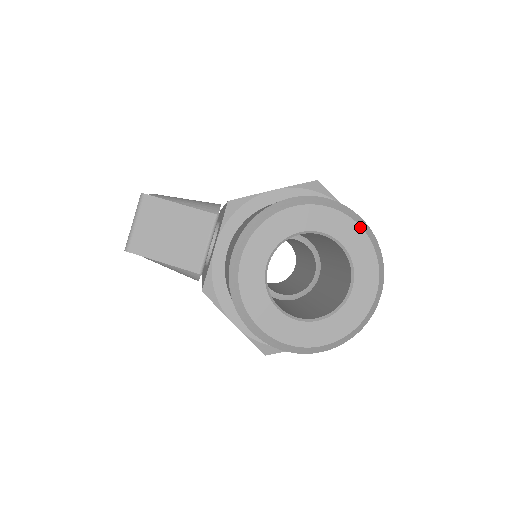
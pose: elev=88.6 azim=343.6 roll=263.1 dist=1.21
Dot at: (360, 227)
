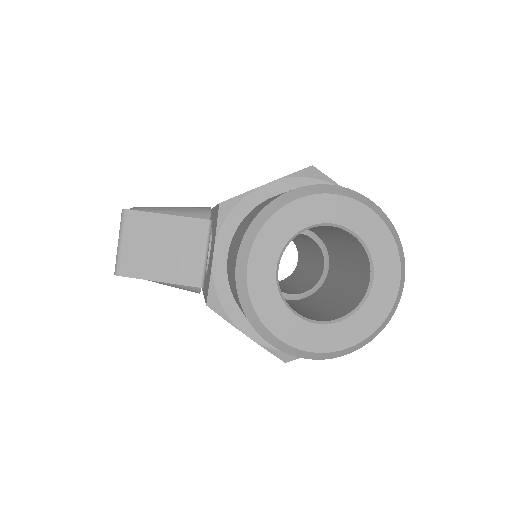
Dot at: (372, 211)
